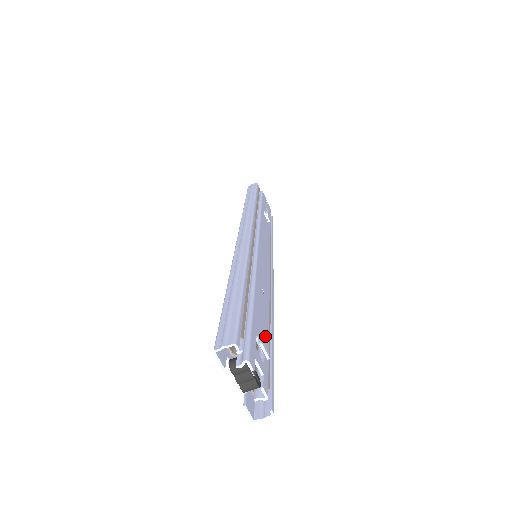
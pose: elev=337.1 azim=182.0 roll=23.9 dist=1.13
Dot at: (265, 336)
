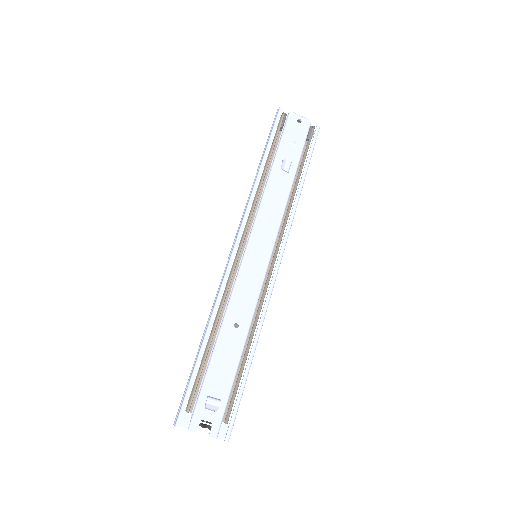
Dot at: (227, 380)
